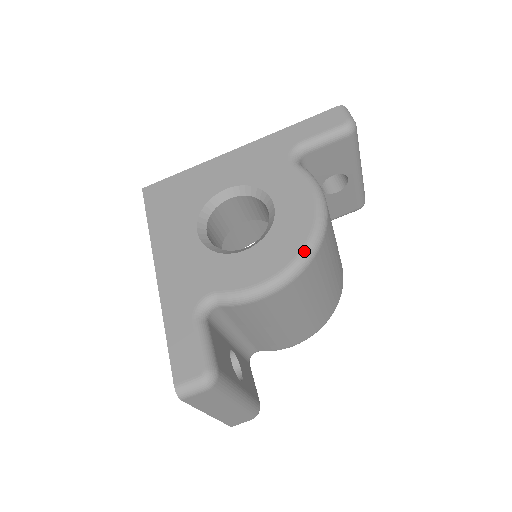
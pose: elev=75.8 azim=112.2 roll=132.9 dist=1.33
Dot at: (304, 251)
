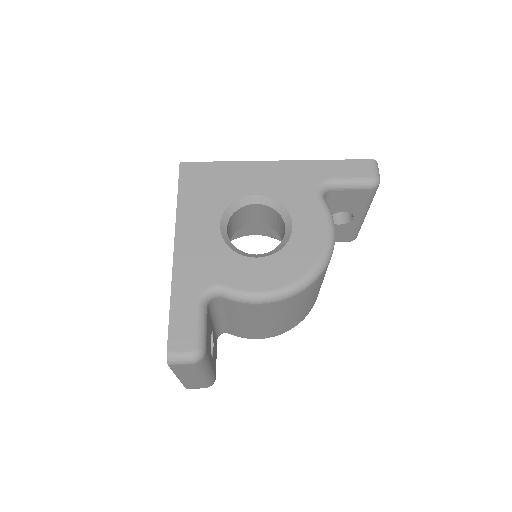
Dot at: (306, 278)
